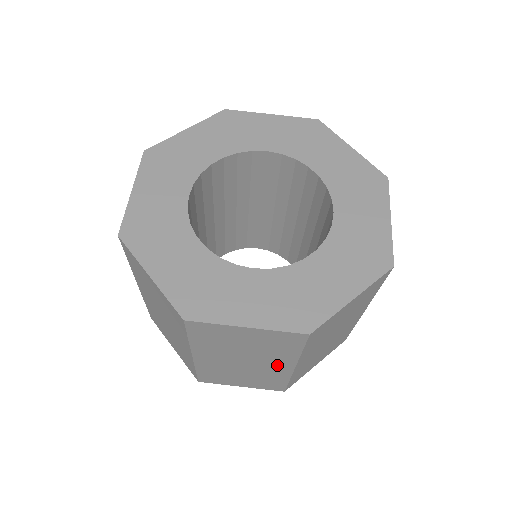
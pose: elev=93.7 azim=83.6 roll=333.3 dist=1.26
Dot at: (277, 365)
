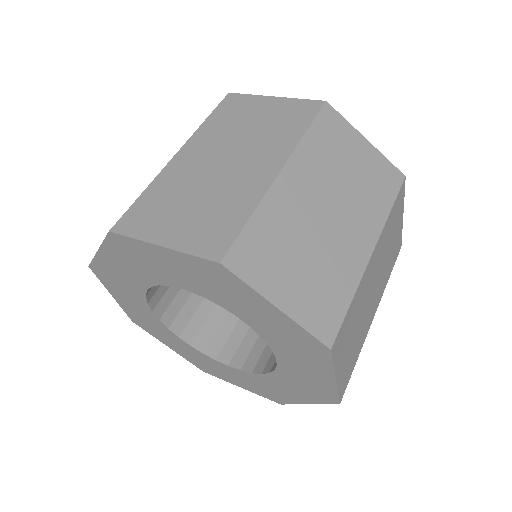
Dot at: (262, 165)
